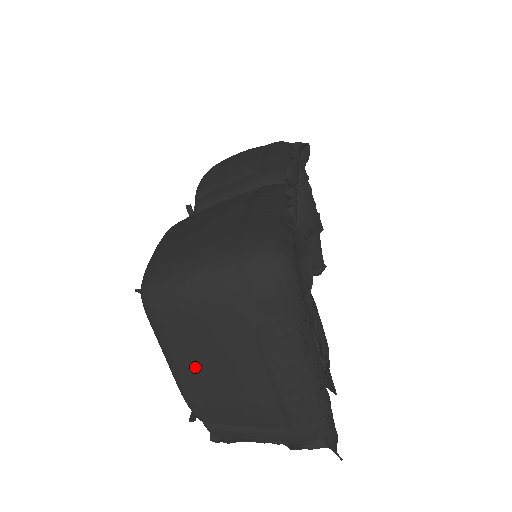
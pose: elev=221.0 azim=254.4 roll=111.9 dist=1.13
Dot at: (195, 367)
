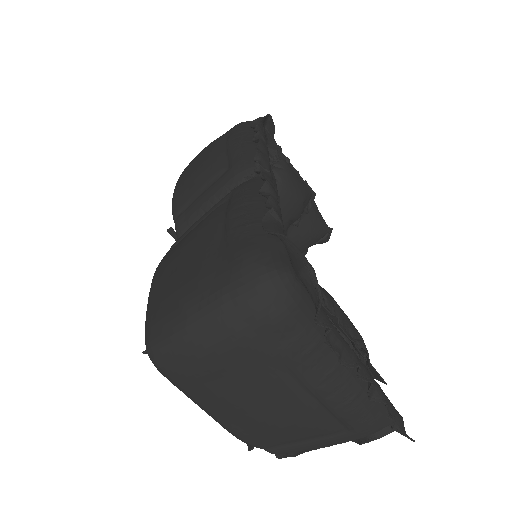
Dot at: (232, 408)
